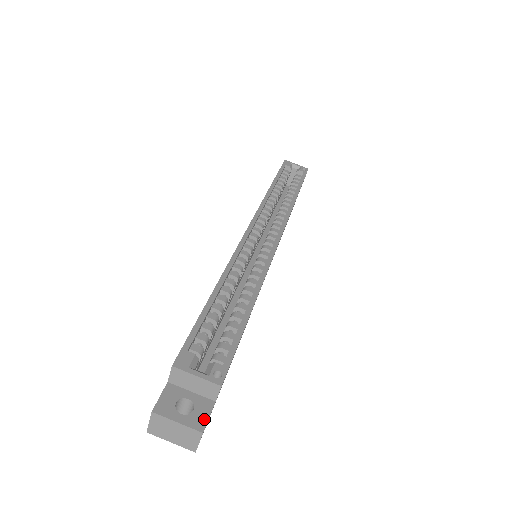
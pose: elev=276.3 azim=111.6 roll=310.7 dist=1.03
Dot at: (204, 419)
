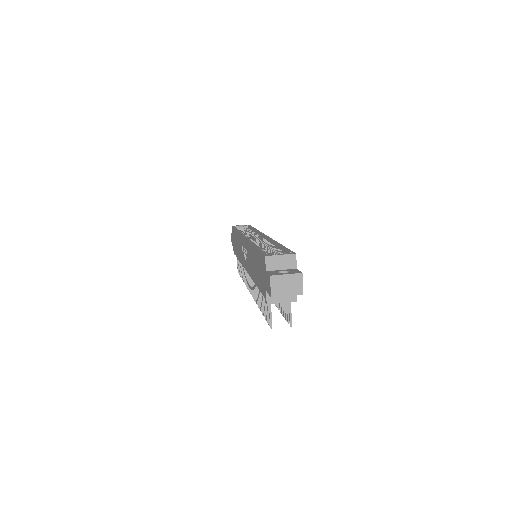
Dot at: (298, 271)
